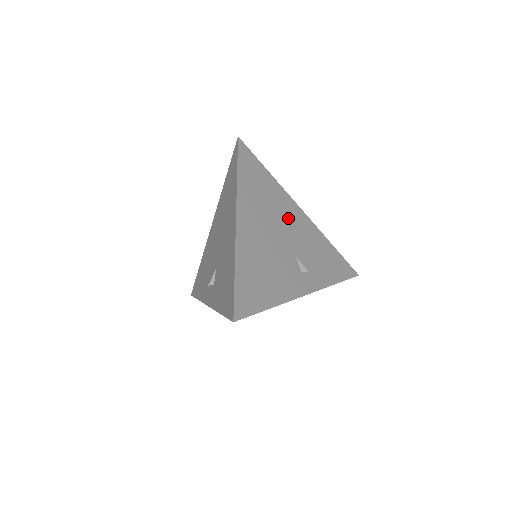
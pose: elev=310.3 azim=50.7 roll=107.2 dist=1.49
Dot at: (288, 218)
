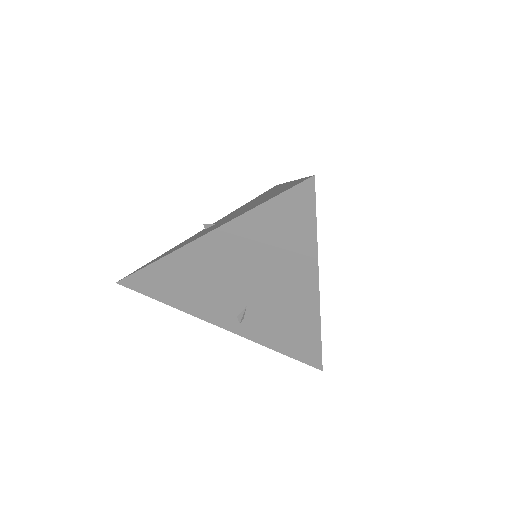
Dot at: occluded
